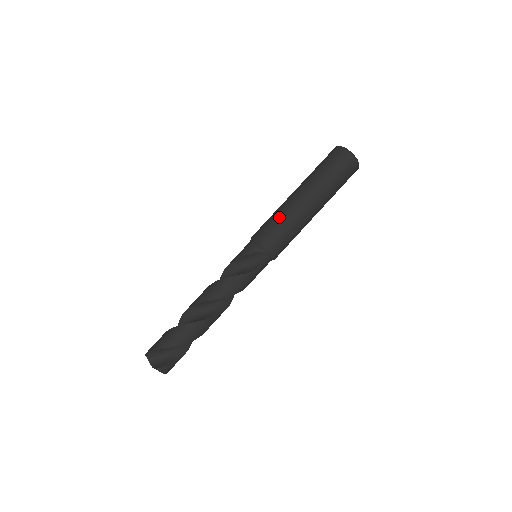
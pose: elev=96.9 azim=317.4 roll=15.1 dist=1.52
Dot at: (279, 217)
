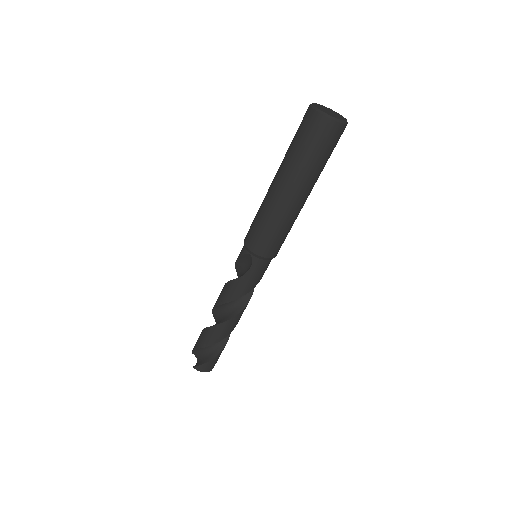
Dot at: (258, 211)
